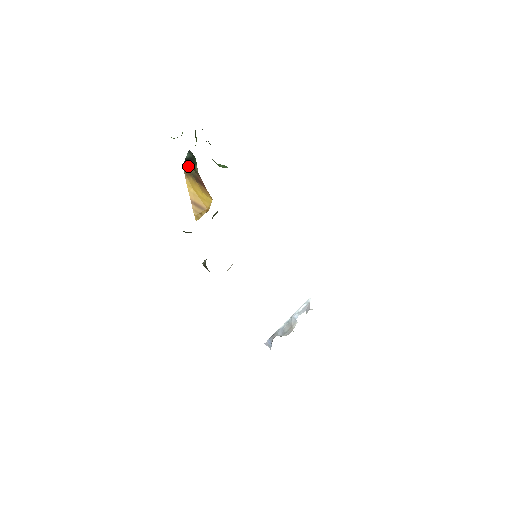
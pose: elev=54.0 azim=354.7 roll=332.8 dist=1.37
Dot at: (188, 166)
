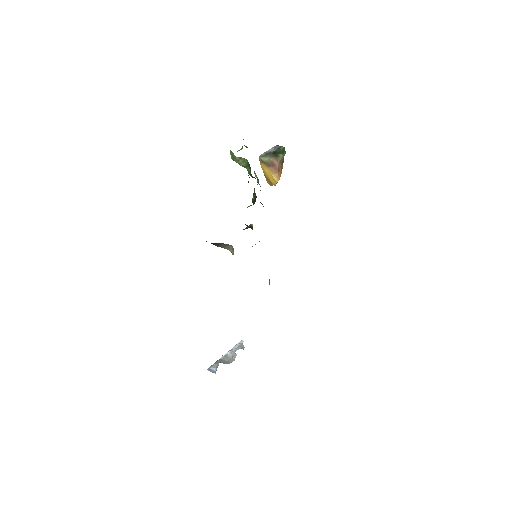
Dot at: (265, 157)
